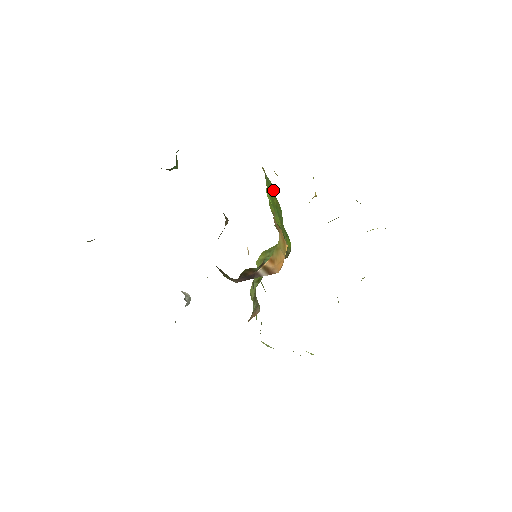
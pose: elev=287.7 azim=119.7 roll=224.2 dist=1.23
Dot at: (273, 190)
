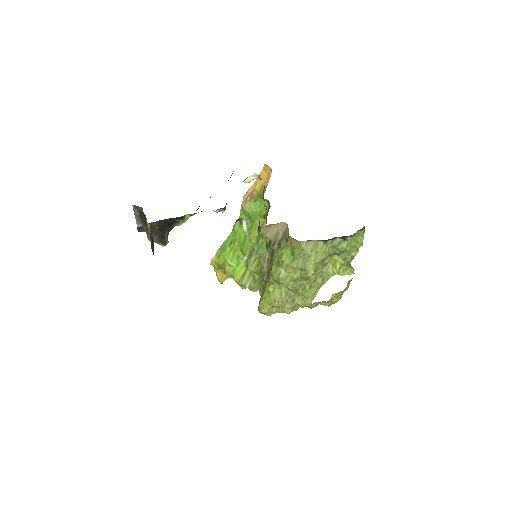
Dot at: (230, 238)
